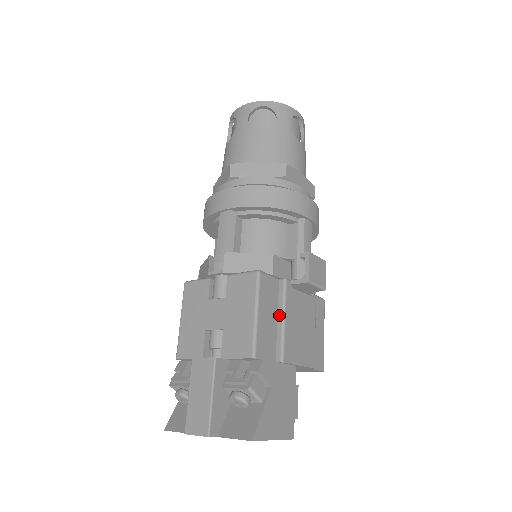
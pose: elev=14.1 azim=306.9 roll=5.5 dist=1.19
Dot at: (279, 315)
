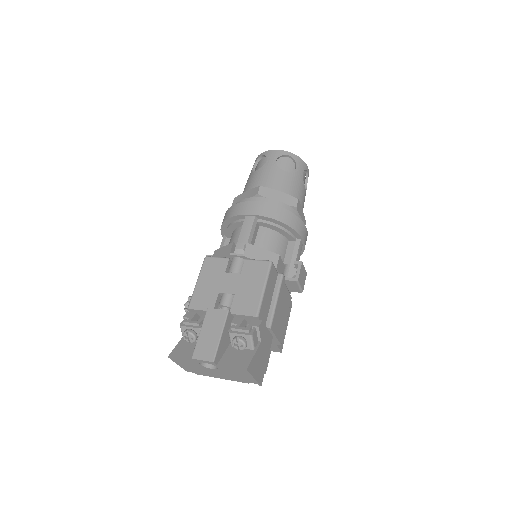
Dot at: (274, 297)
